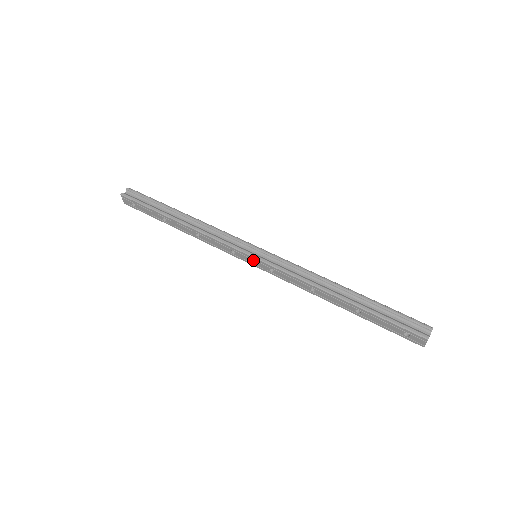
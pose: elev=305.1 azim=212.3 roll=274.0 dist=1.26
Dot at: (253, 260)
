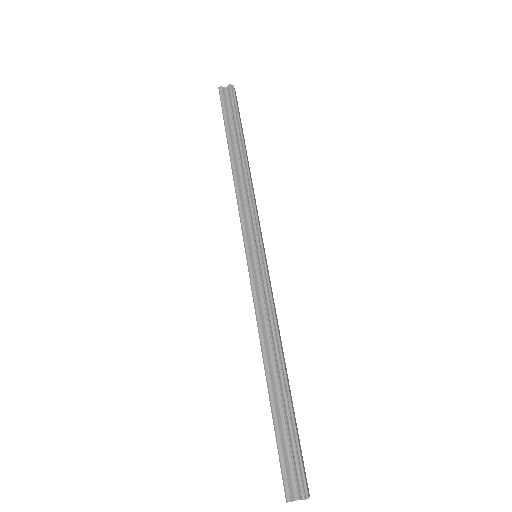
Dot at: (247, 258)
